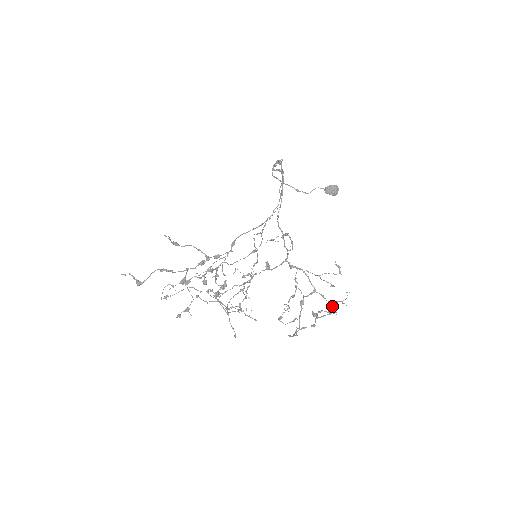
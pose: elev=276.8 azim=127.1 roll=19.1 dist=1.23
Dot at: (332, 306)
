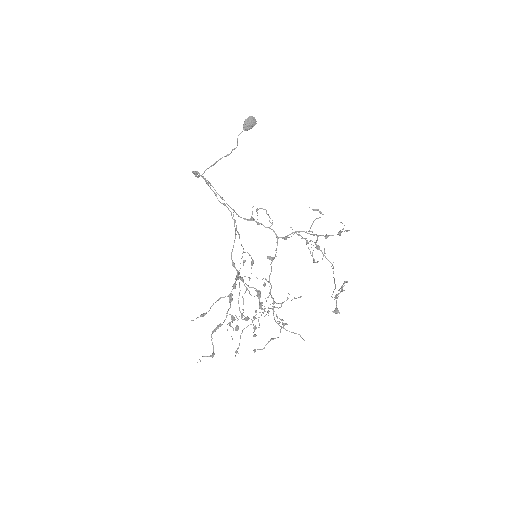
Dot at: occluded
